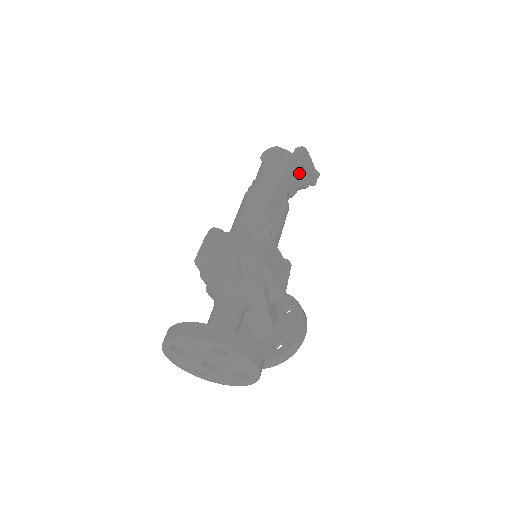
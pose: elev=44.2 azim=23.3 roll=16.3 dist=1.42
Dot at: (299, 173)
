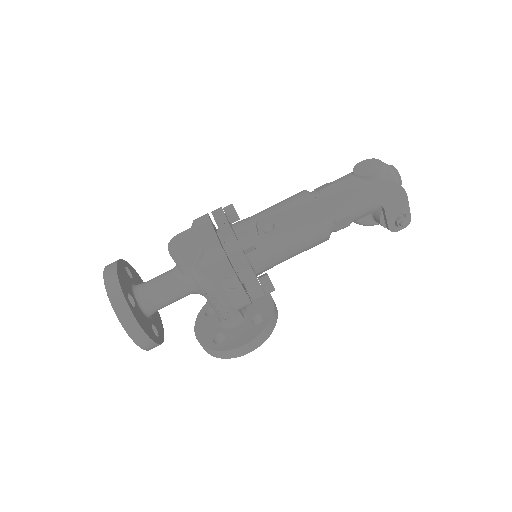
Dot at: occluded
